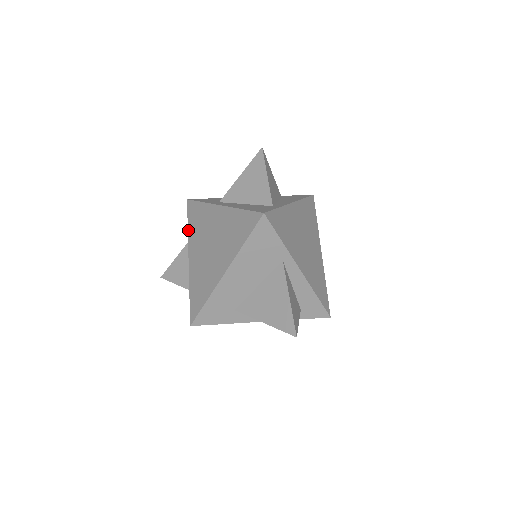
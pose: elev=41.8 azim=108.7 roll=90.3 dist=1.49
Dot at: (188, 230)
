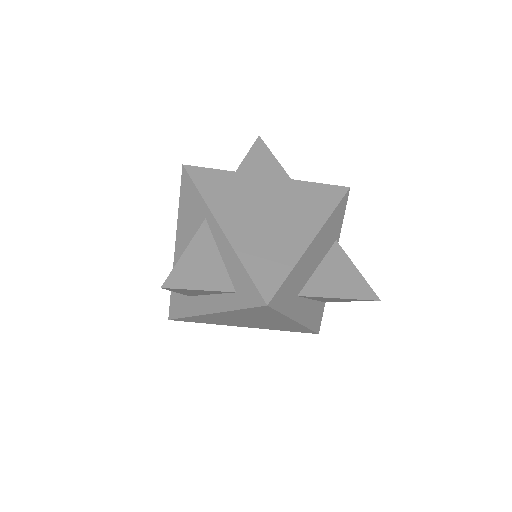
Dot at: occluded
